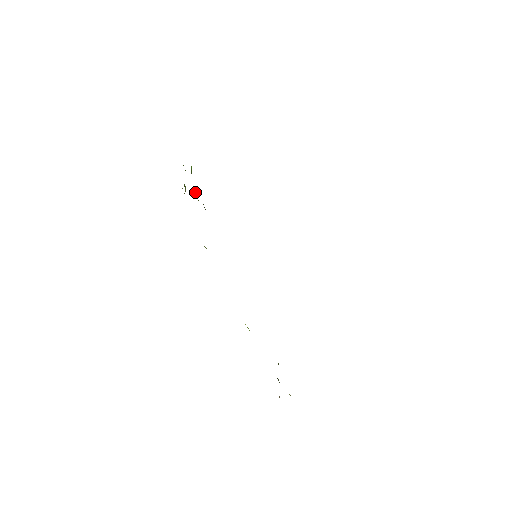
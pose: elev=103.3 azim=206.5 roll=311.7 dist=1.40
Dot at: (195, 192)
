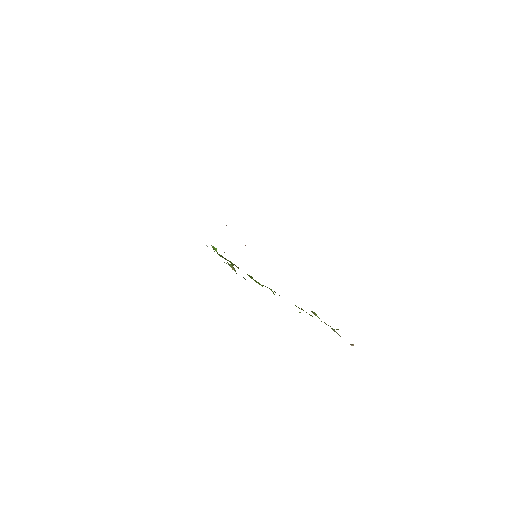
Dot at: occluded
